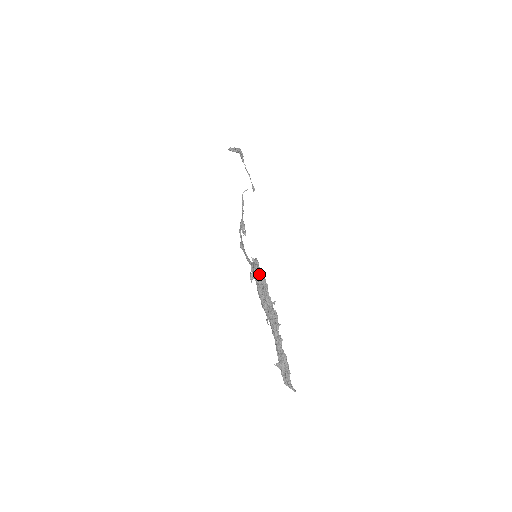
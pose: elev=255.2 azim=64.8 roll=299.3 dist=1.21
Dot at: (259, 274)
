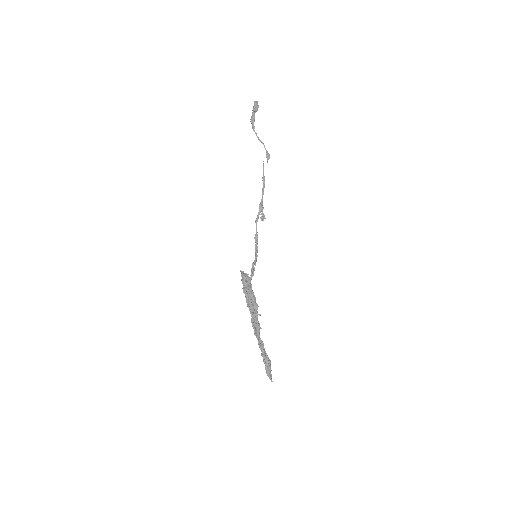
Dot at: (244, 287)
